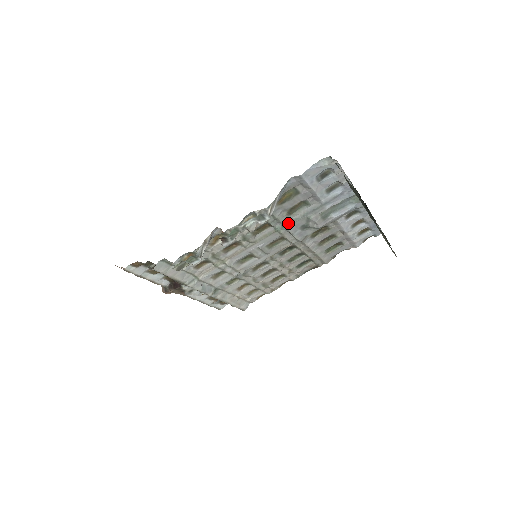
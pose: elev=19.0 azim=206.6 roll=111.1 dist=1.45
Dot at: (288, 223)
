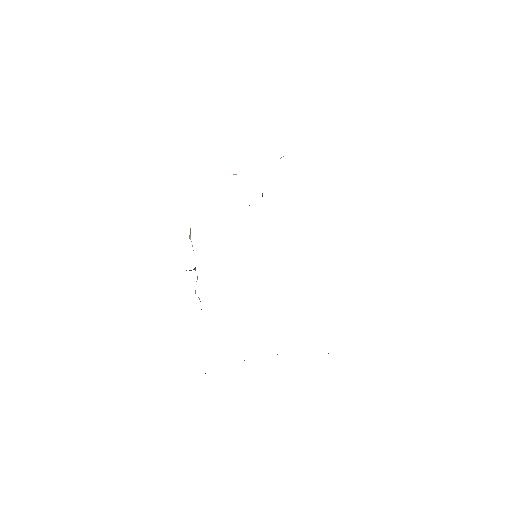
Dot at: occluded
